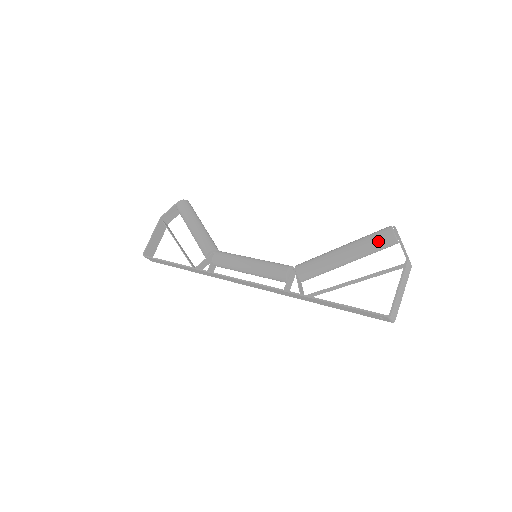
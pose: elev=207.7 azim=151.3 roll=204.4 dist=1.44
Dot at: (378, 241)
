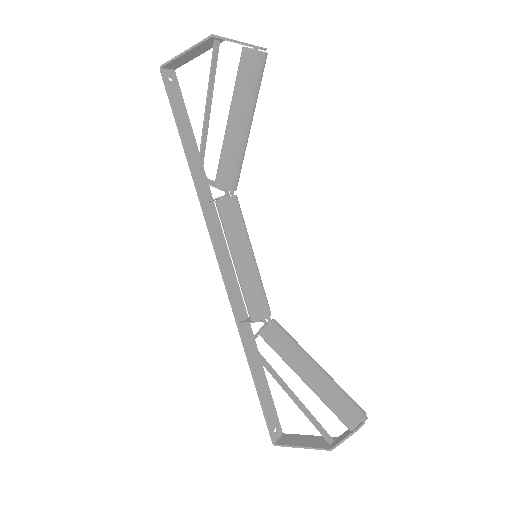
Dot at: (336, 414)
